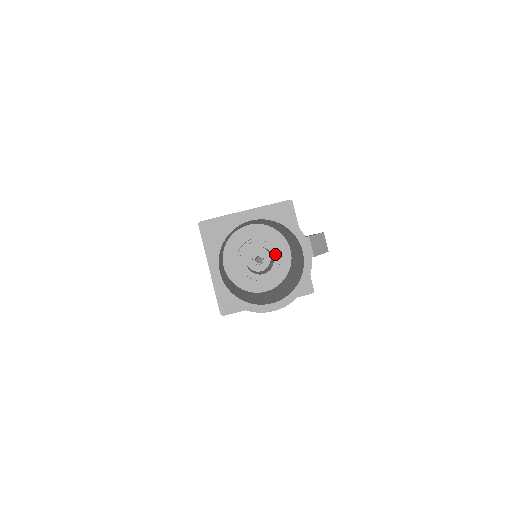
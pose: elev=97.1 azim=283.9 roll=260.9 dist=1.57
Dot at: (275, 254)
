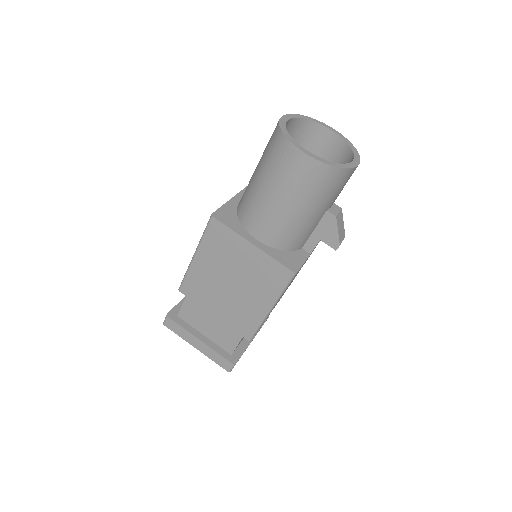
Dot at: occluded
